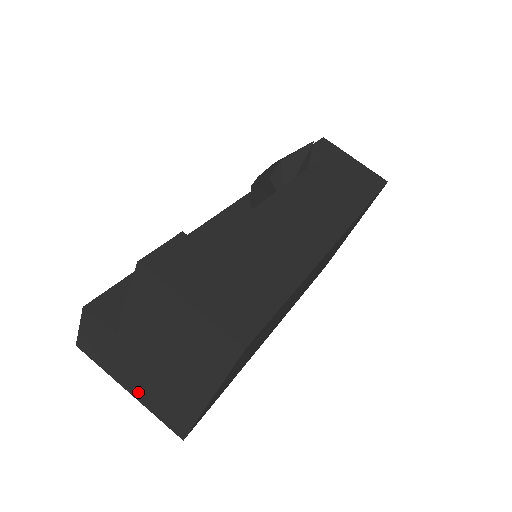
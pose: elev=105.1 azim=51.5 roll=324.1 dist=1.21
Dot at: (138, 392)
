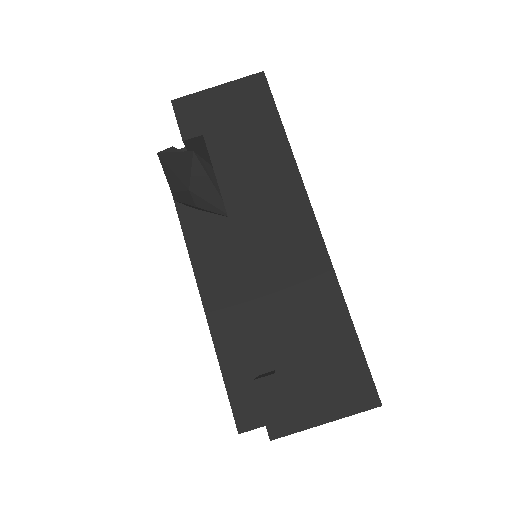
Dot at: occluded
